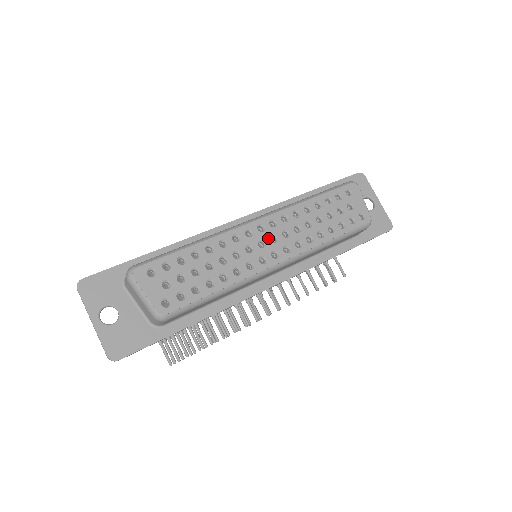
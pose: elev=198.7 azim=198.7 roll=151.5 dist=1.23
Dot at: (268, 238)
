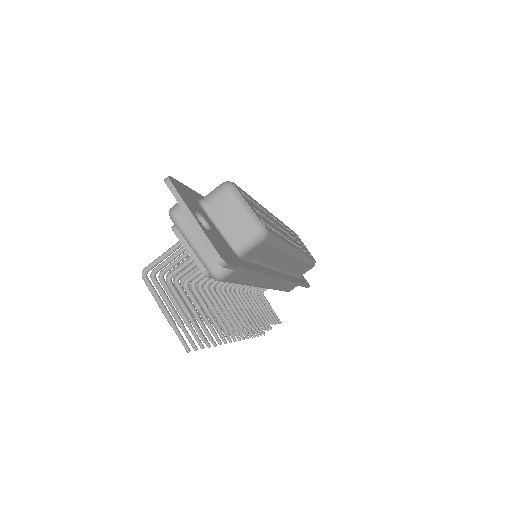
Dot at: (284, 230)
